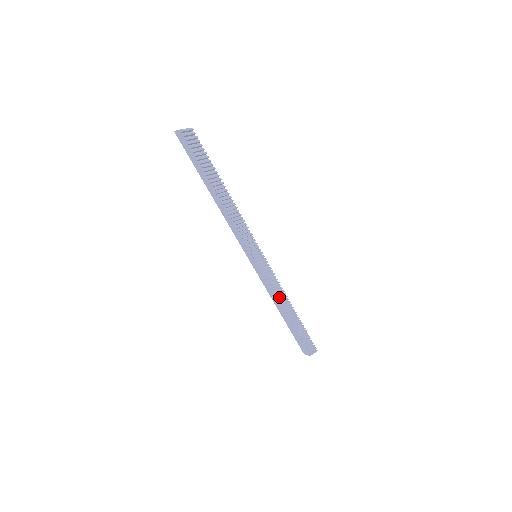
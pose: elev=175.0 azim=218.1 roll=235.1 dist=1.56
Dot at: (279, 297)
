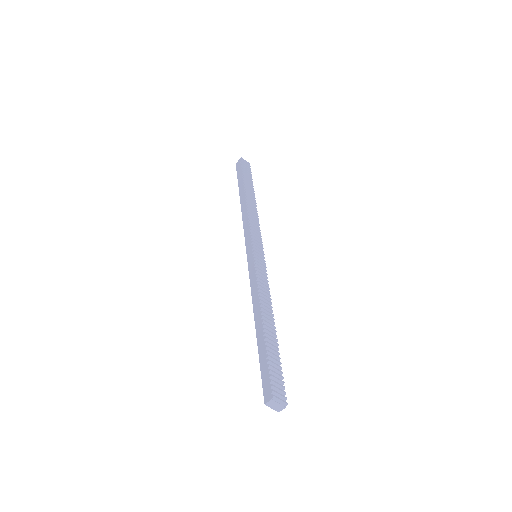
Dot at: (262, 297)
